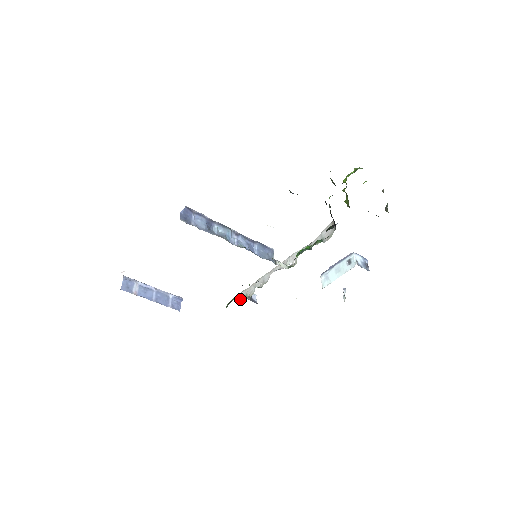
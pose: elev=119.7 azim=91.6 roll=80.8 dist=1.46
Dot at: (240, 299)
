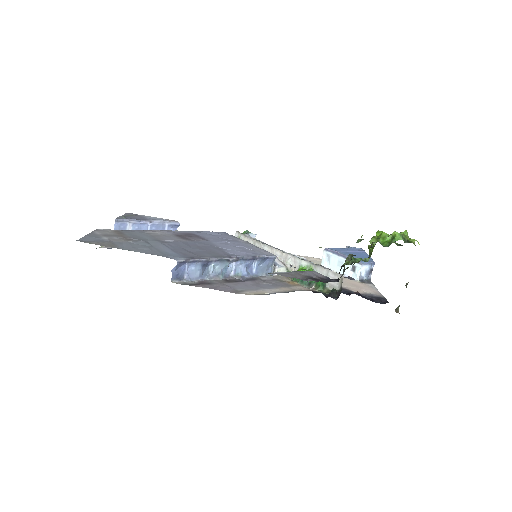
Dot at: occluded
